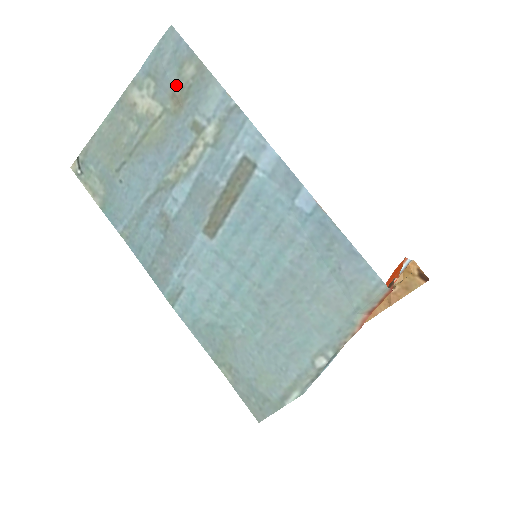
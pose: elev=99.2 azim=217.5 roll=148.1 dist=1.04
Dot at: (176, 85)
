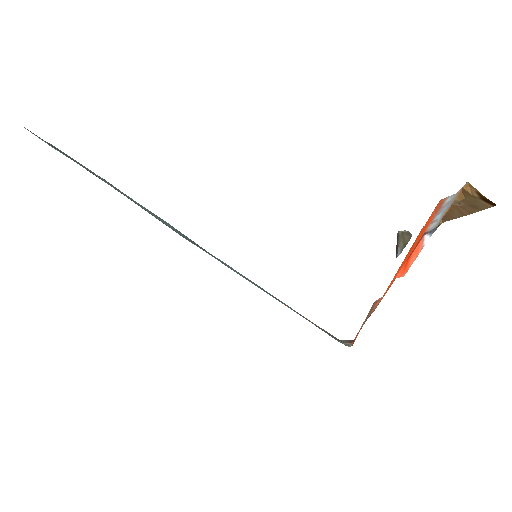
Dot at: occluded
